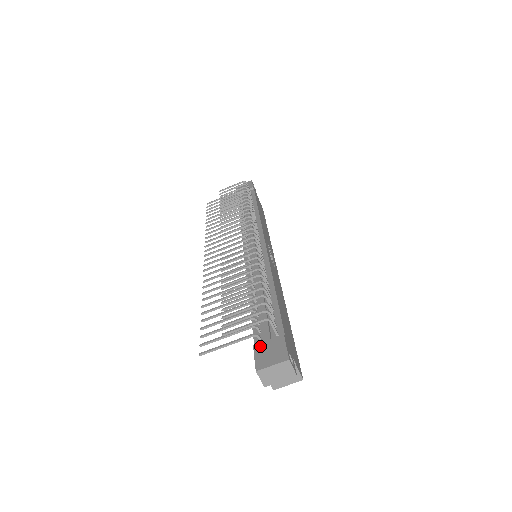
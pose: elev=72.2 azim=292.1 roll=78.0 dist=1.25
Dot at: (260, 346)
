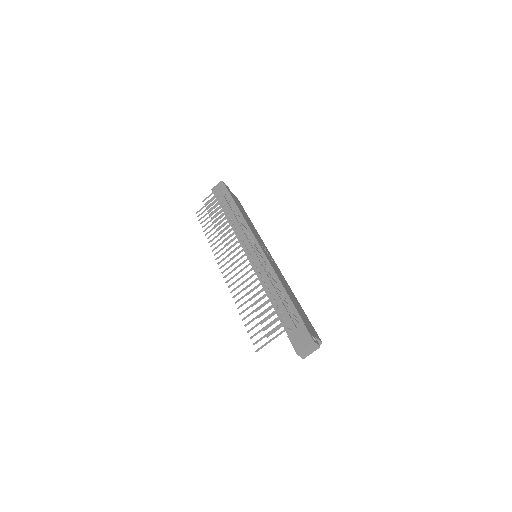
Dot at: (292, 336)
